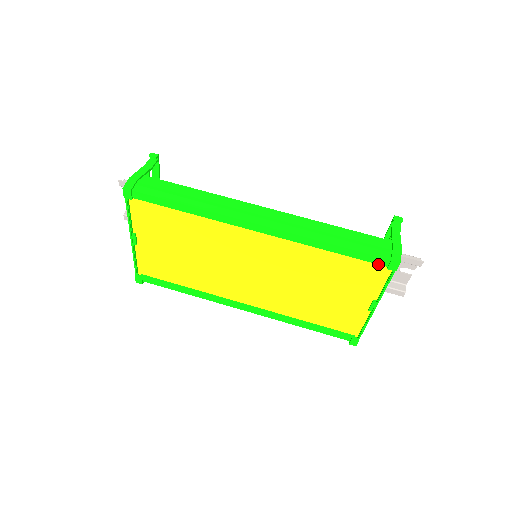
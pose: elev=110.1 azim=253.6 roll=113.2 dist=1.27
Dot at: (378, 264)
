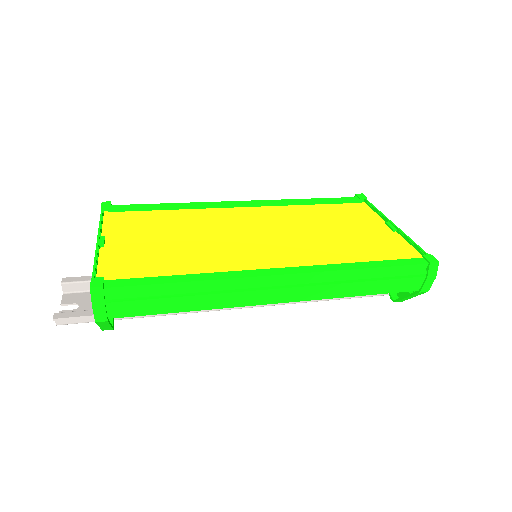
Dot at: (352, 201)
